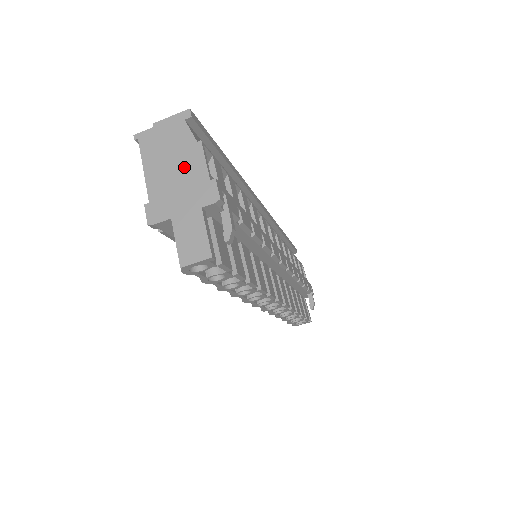
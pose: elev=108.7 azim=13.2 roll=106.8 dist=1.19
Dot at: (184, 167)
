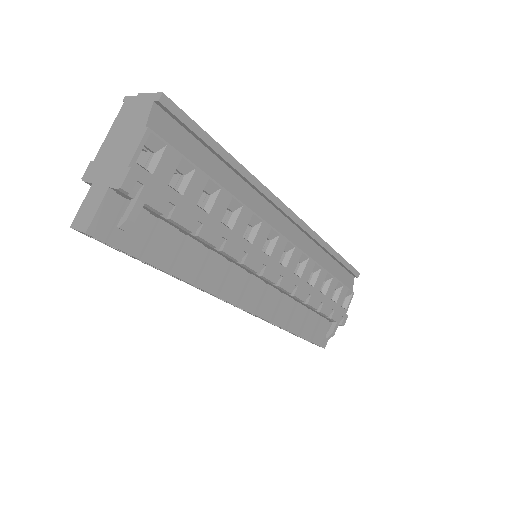
Dot at: (125, 144)
